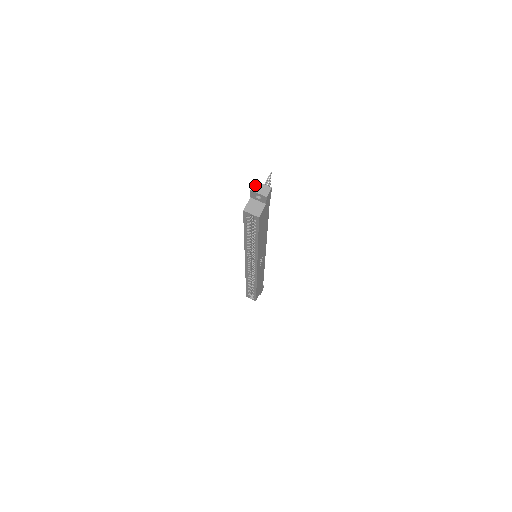
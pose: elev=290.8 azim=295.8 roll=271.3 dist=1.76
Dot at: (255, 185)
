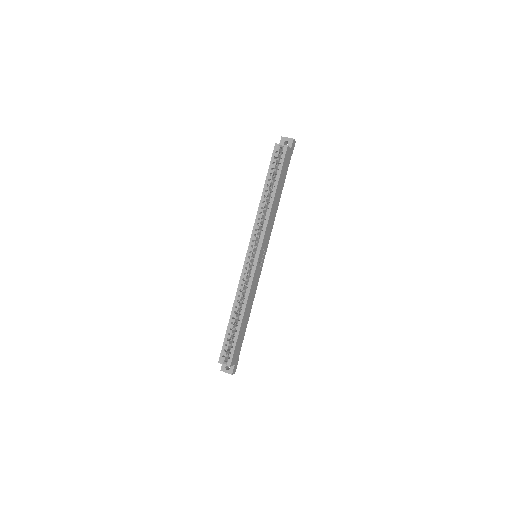
Dot at: occluded
